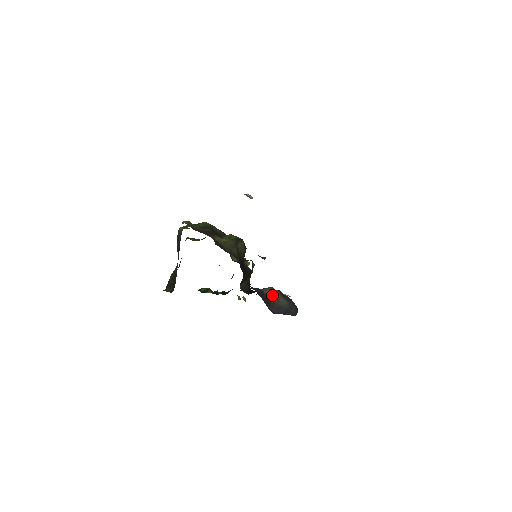
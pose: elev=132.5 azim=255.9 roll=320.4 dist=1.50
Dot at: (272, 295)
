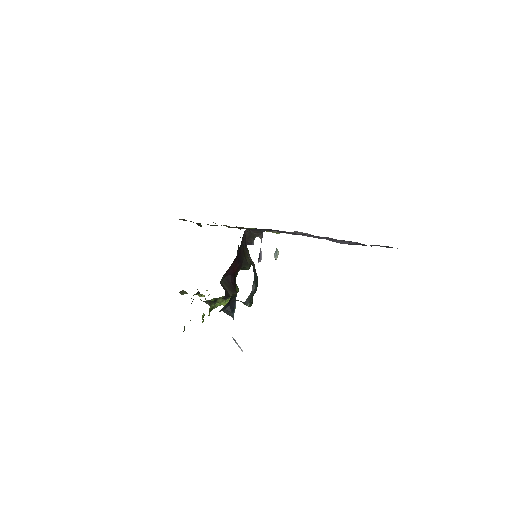
Dot at: occluded
